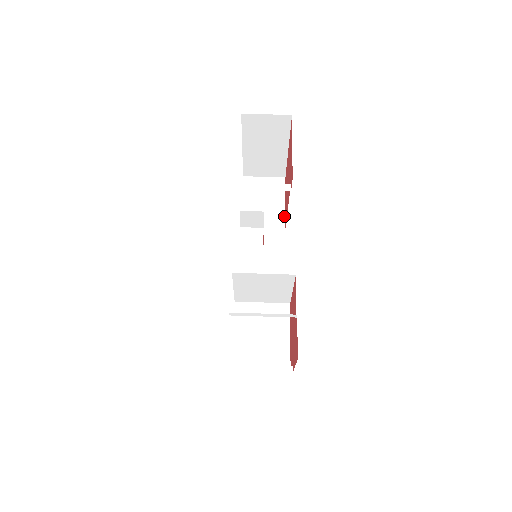
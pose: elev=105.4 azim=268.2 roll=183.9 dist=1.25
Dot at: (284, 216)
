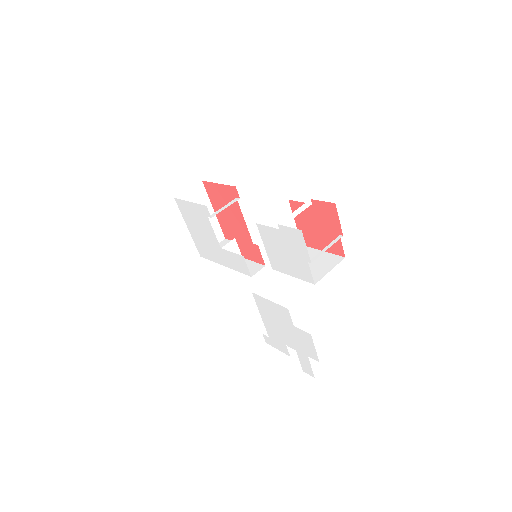
Dot at: occluded
